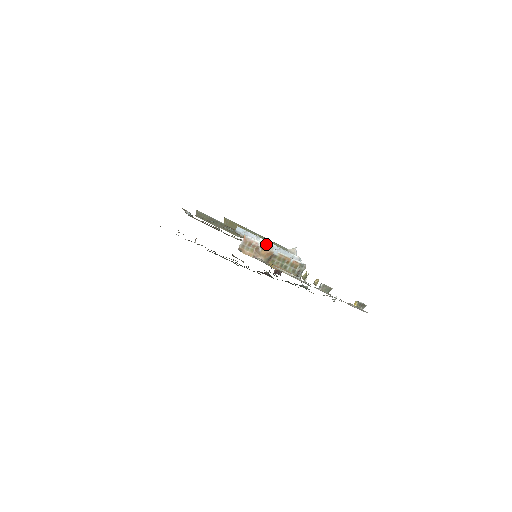
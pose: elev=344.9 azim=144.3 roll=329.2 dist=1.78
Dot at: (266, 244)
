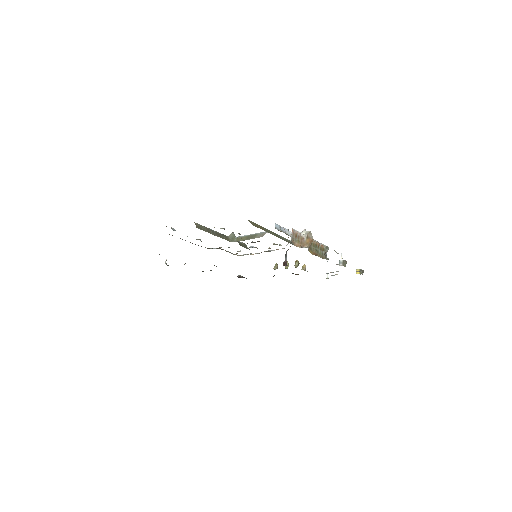
Dot at: (308, 232)
